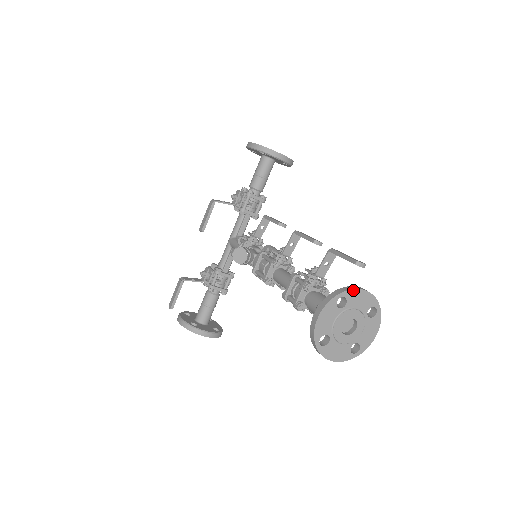
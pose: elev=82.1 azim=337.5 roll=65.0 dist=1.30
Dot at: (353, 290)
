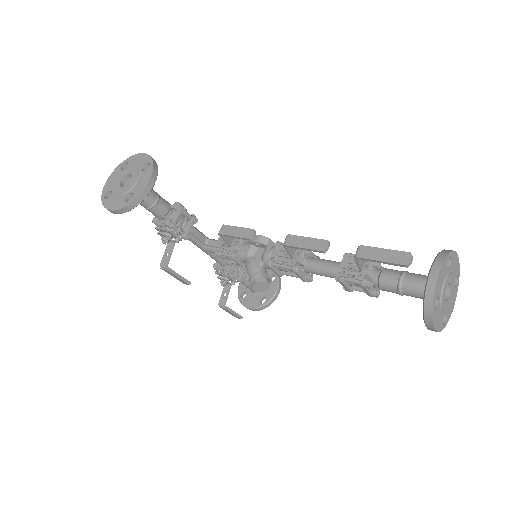
Dot at: (435, 290)
